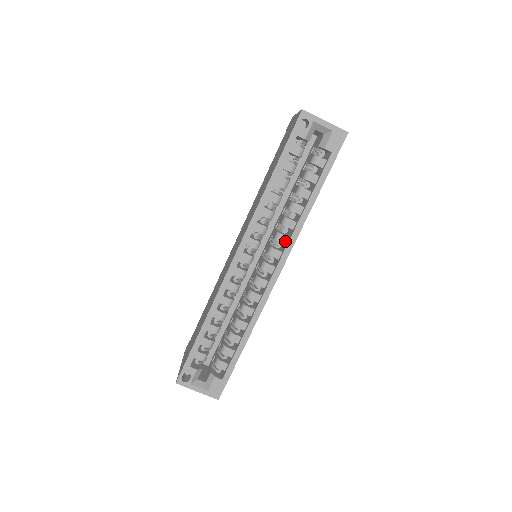
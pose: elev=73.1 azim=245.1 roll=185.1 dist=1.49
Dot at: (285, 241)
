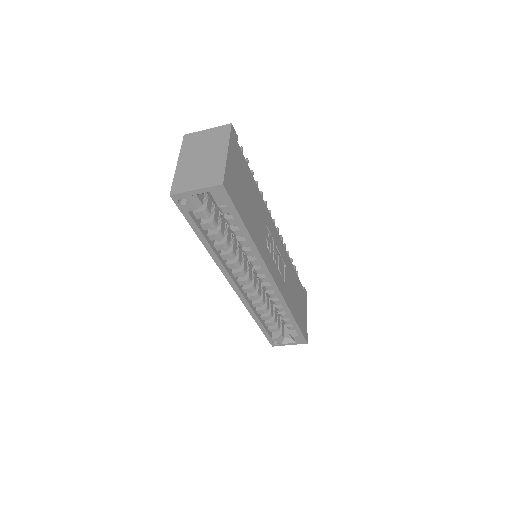
Dot at: occluded
